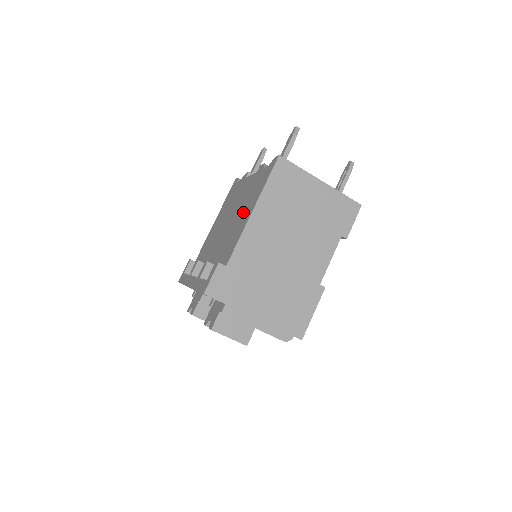
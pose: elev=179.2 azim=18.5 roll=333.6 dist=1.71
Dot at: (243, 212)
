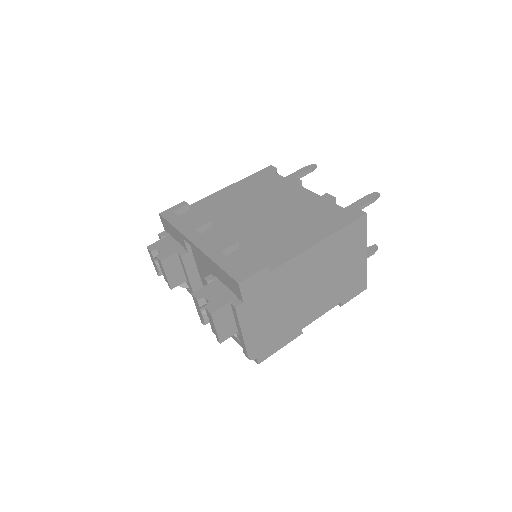
Dot at: (299, 227)
